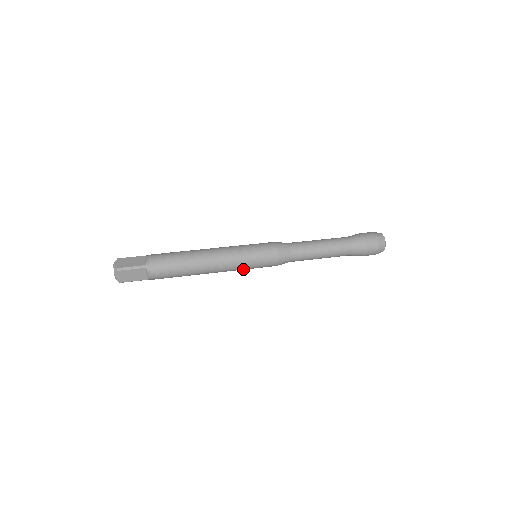
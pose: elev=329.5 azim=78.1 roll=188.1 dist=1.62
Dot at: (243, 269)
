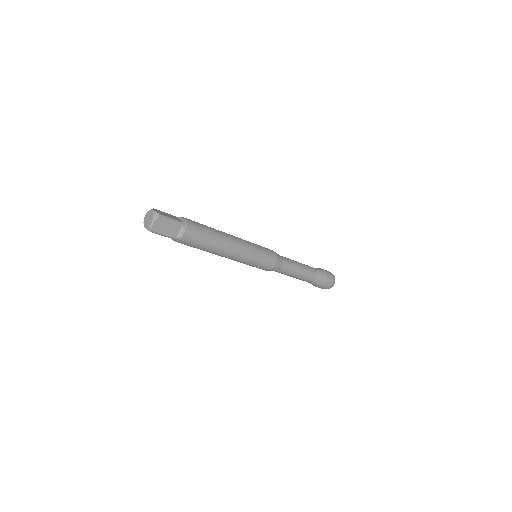
Dot at: (247, 262)
